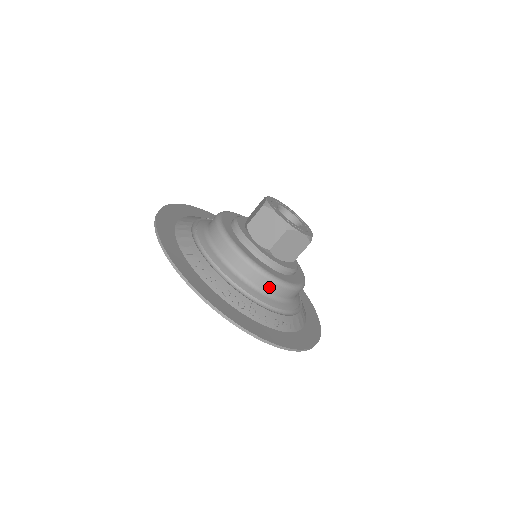
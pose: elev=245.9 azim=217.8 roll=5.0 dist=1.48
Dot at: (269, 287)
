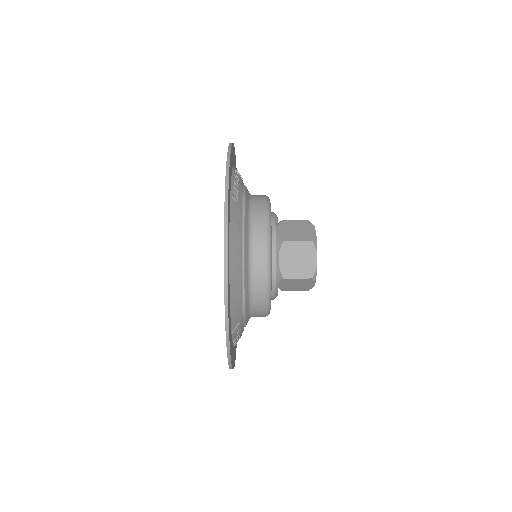
Dot at: (259, 199)
